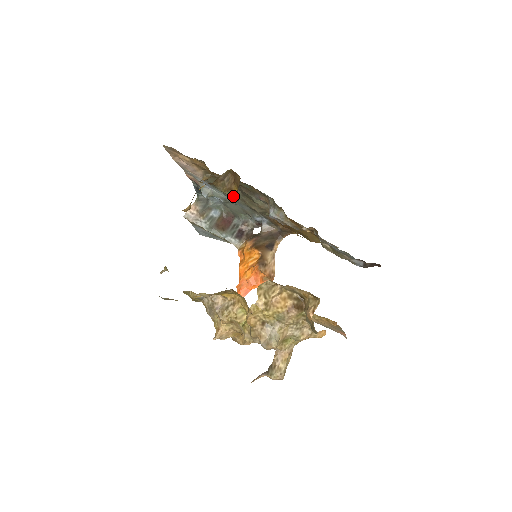
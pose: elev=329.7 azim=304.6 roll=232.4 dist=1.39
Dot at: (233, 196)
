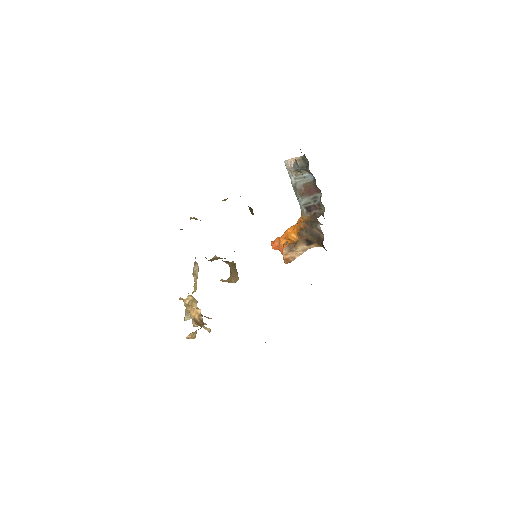
Dot at: occluded
